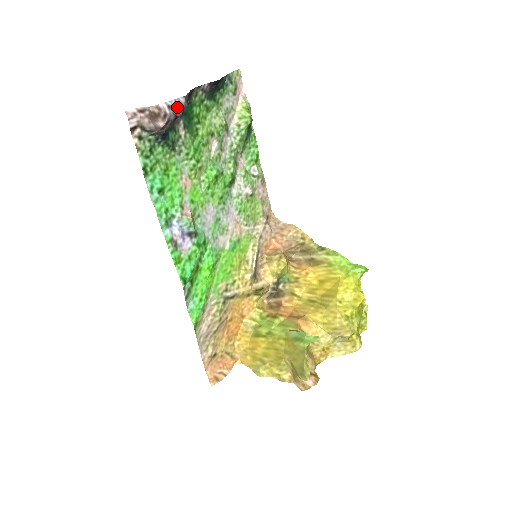
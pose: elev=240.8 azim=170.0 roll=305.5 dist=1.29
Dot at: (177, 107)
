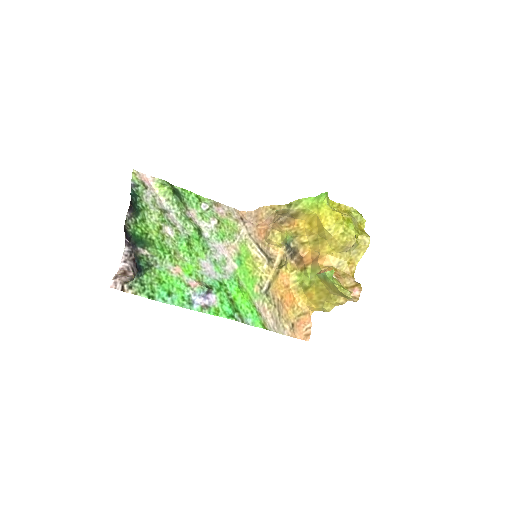
Dot at: (128, 255)
